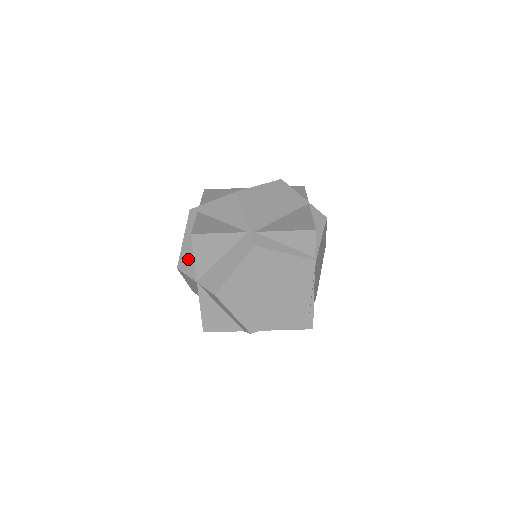
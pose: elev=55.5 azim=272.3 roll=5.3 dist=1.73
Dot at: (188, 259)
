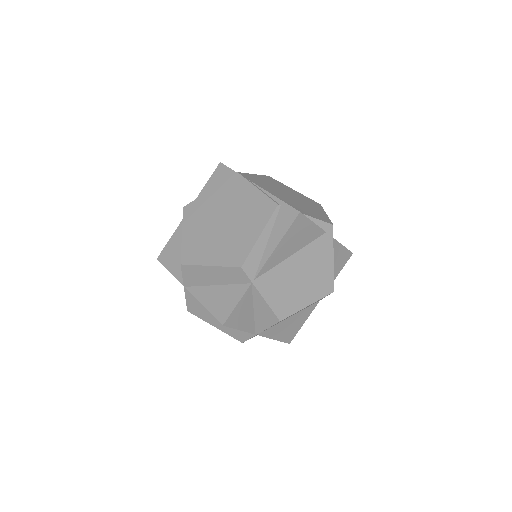
Dot at: occluded
